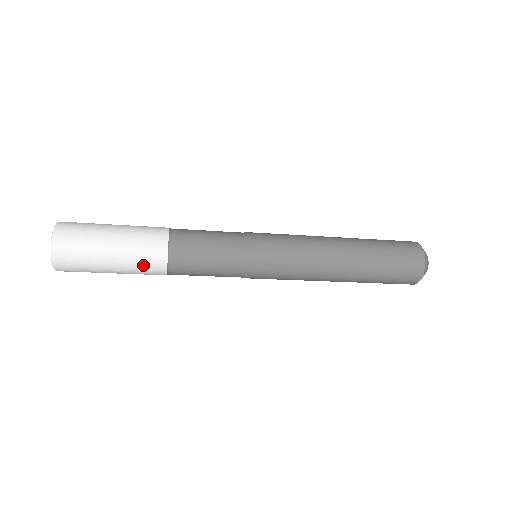
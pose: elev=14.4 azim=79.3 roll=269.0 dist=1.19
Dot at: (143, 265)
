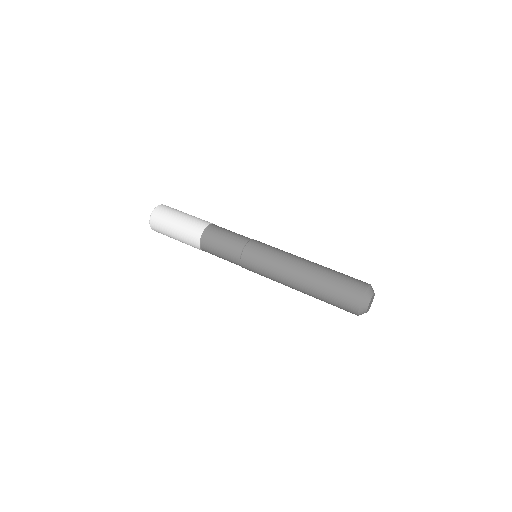
Dot at: occluded
